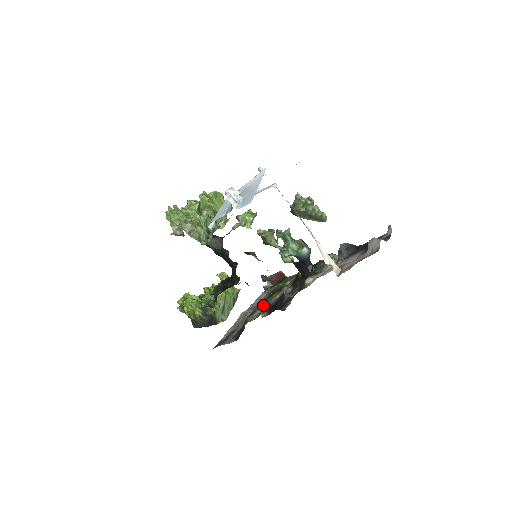
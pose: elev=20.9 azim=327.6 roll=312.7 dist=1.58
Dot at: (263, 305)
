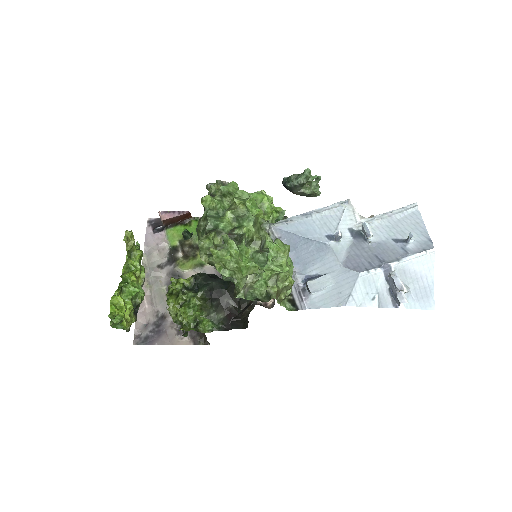
Dot at: (190, 272)
